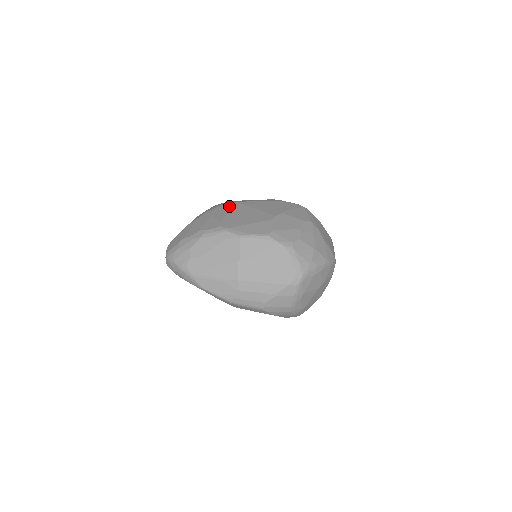
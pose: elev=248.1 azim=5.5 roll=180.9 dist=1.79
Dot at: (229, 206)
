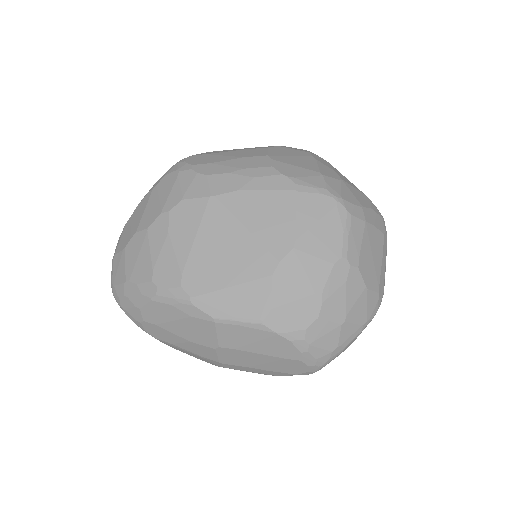
Dot at: (198, 209)
